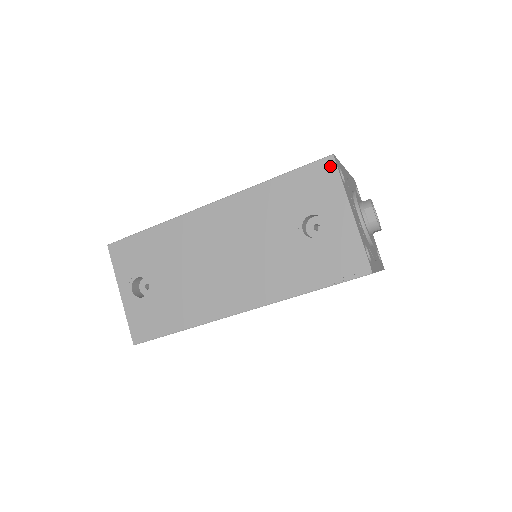
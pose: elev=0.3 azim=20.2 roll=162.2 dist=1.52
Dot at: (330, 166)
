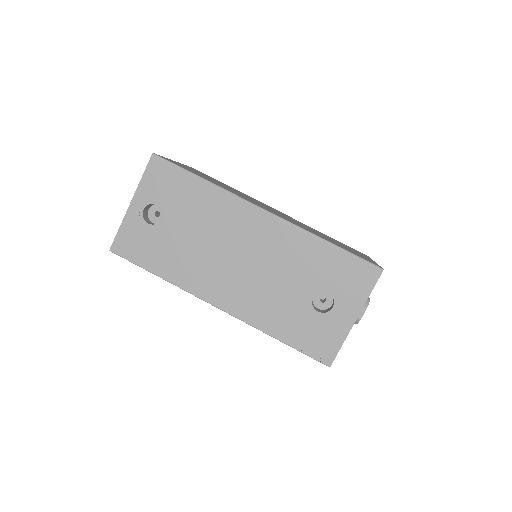
Dot at: (374, 275)
